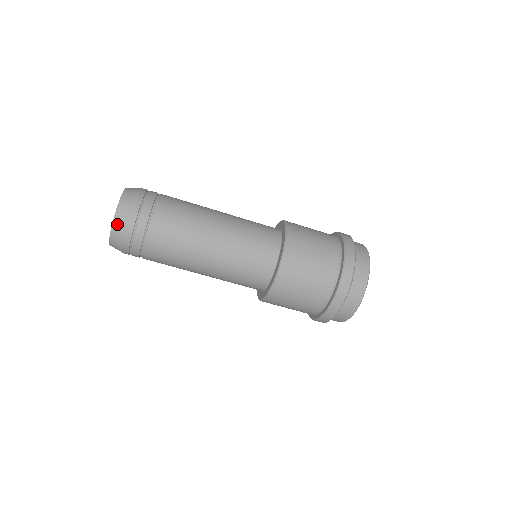
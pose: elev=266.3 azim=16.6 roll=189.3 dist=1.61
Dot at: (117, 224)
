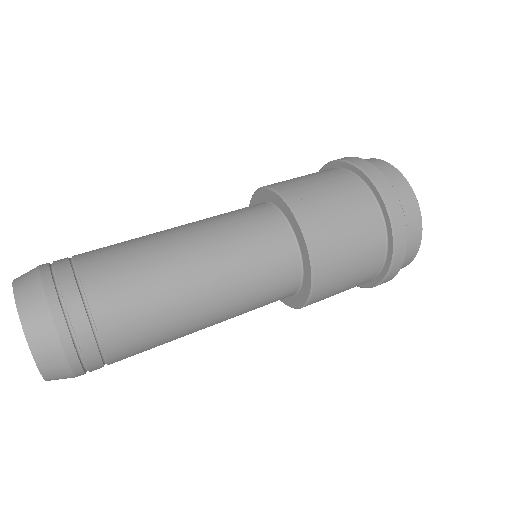
Dot at: (33, 331)
